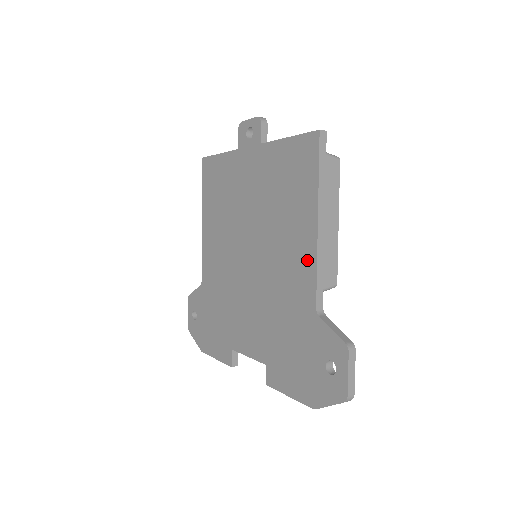
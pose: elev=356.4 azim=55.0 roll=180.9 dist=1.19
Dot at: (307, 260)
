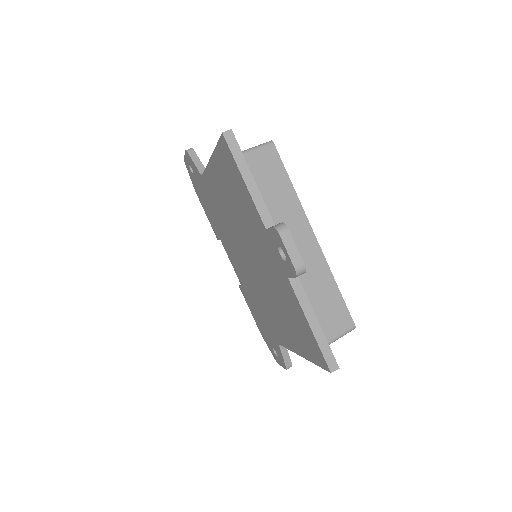
Dot at: (285, 340)
